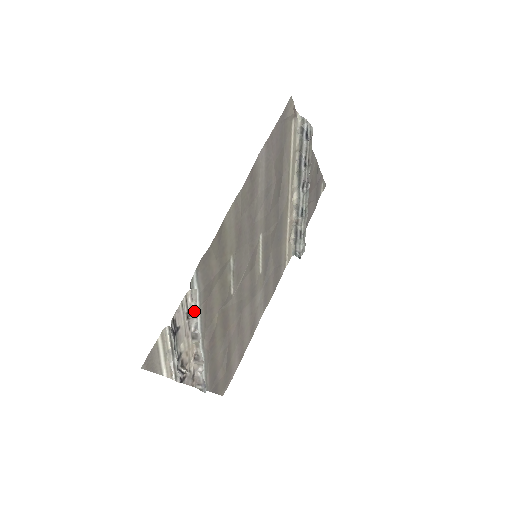
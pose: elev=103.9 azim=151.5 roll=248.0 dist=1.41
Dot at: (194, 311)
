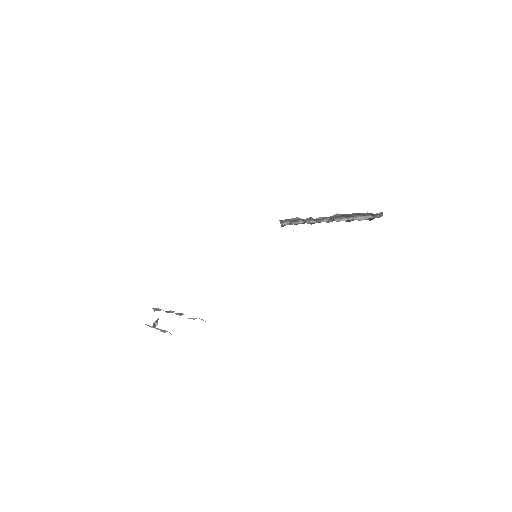
Dot at: (192, 318)
